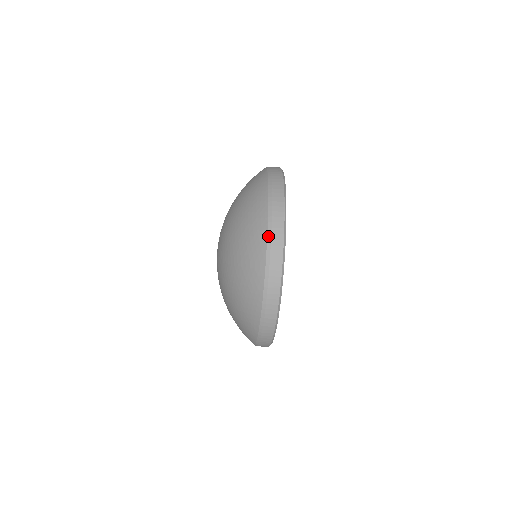
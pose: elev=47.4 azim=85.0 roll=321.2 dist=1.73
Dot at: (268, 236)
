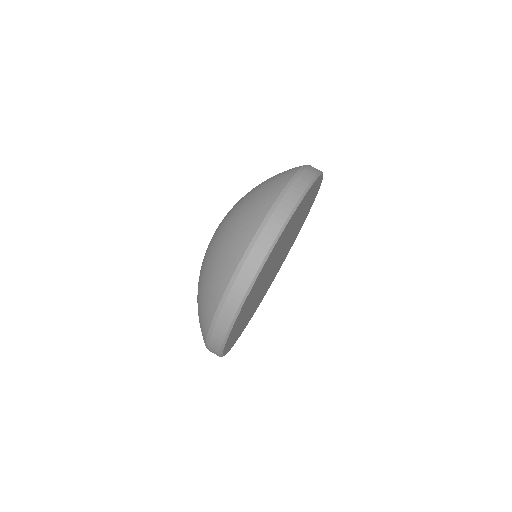
Dot at: (299, 171)
